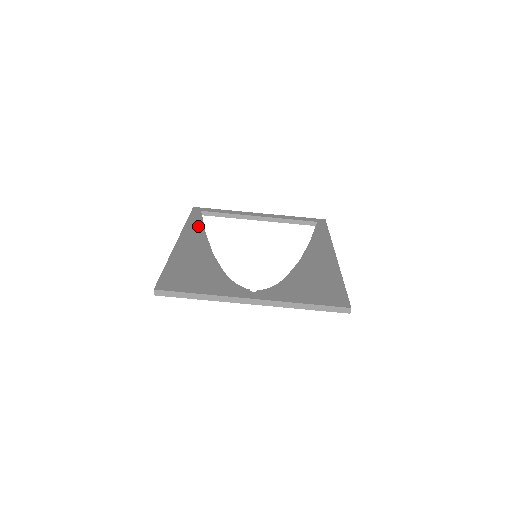
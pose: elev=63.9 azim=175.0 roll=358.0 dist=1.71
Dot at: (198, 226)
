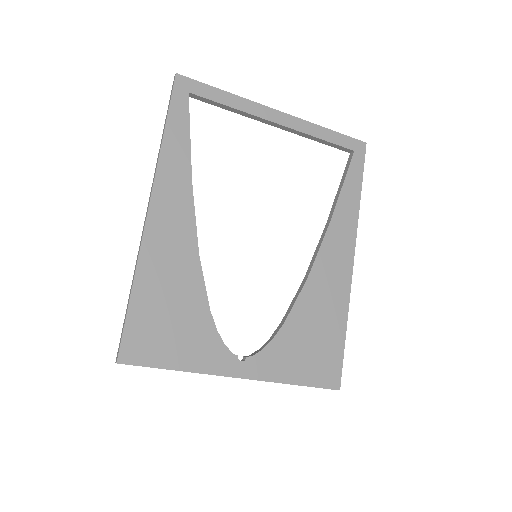
Dot at: (181, 158)
